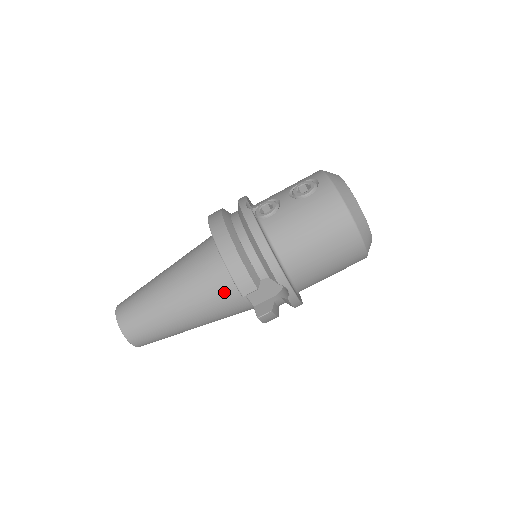
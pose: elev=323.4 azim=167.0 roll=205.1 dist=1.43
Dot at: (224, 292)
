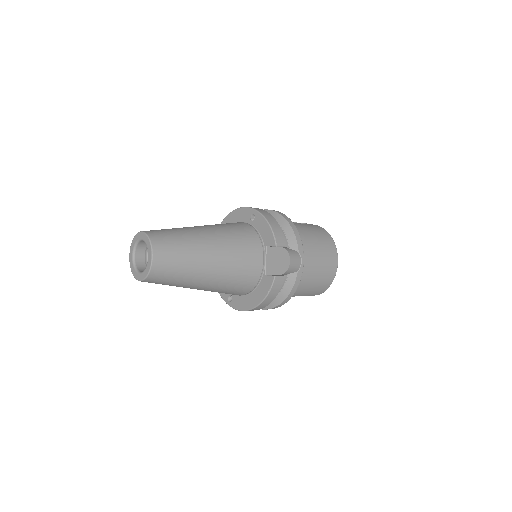
Dot at: (253, 247)
